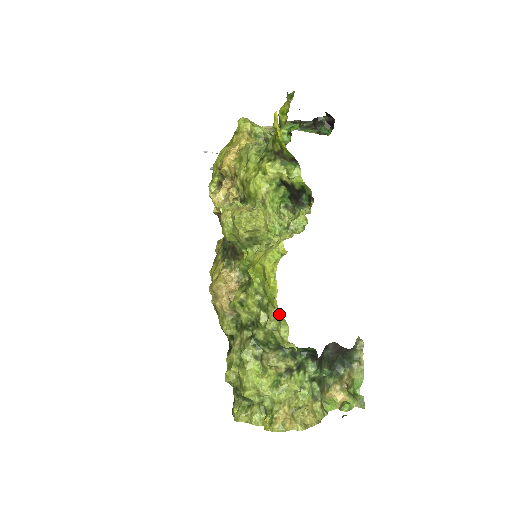
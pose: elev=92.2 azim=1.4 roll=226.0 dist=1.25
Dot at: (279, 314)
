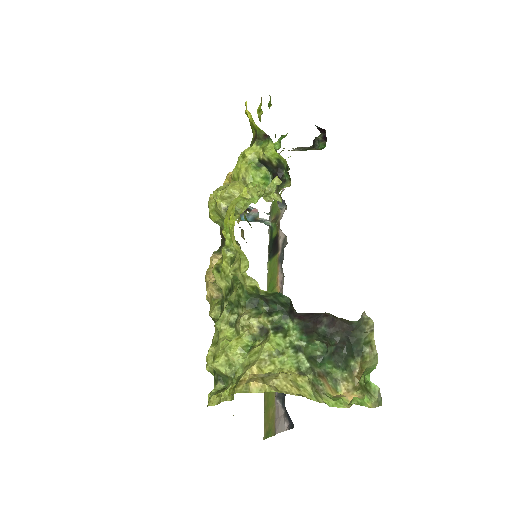
Dot at: (237, 246)
